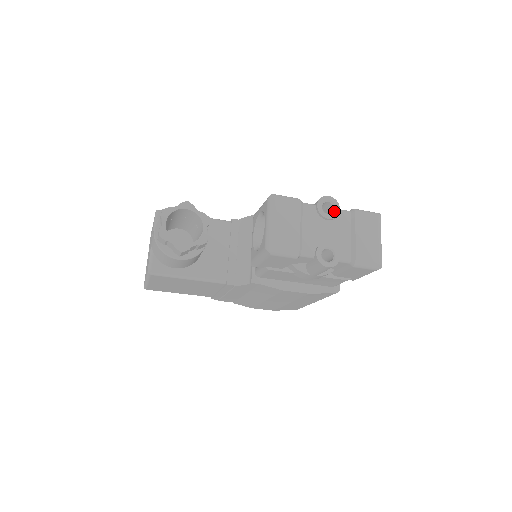
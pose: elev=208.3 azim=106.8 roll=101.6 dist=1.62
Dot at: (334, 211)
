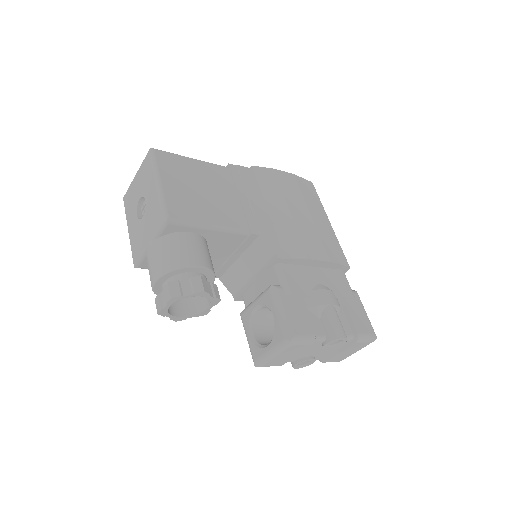
Dot at: (338, 344)
